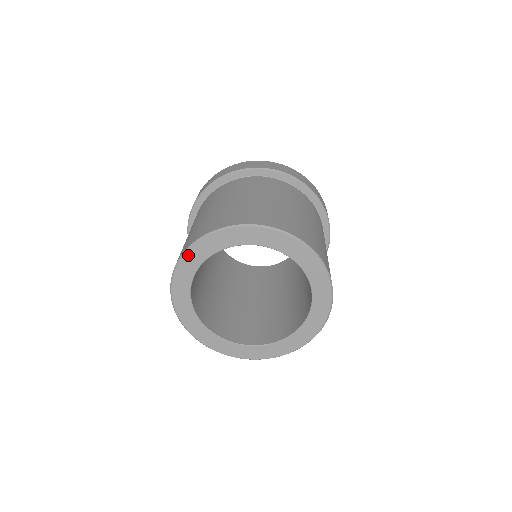
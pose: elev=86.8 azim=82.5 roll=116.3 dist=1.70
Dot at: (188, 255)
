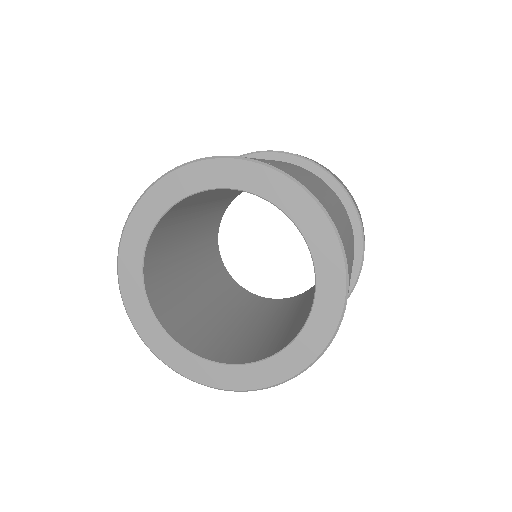
Dot at: (192, 168)
